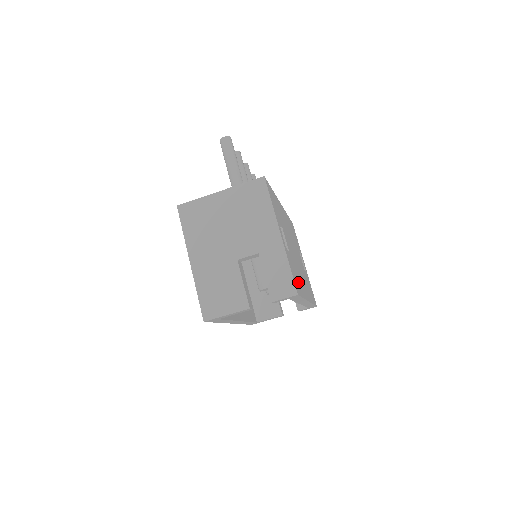
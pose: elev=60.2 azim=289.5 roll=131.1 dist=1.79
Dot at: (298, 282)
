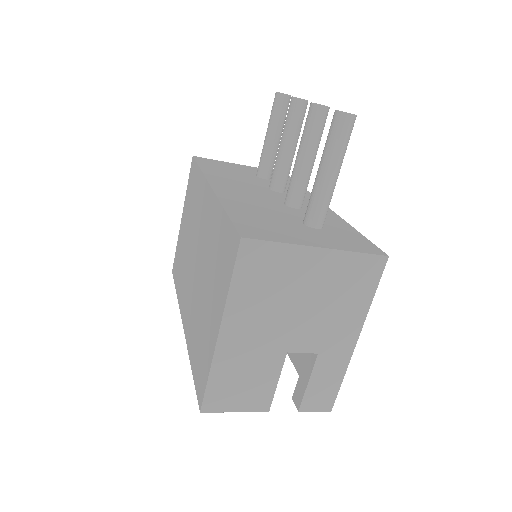
Dot at: occluded
